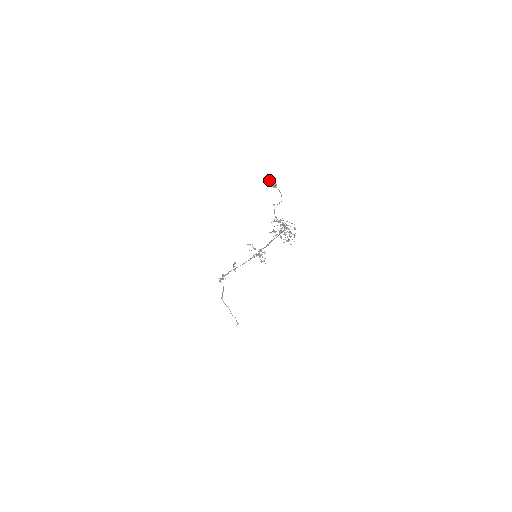
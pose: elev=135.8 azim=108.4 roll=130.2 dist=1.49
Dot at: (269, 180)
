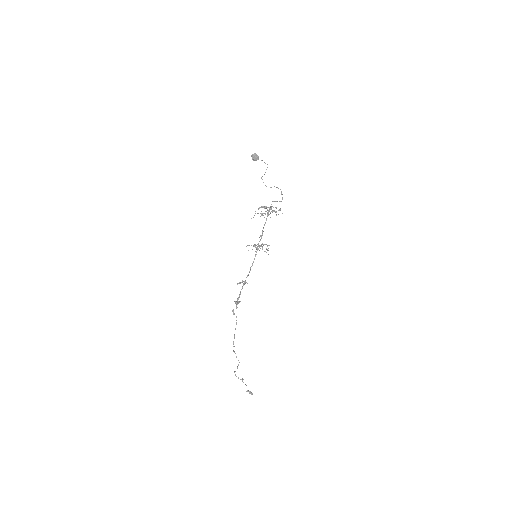
Dot at: (252, 155)
